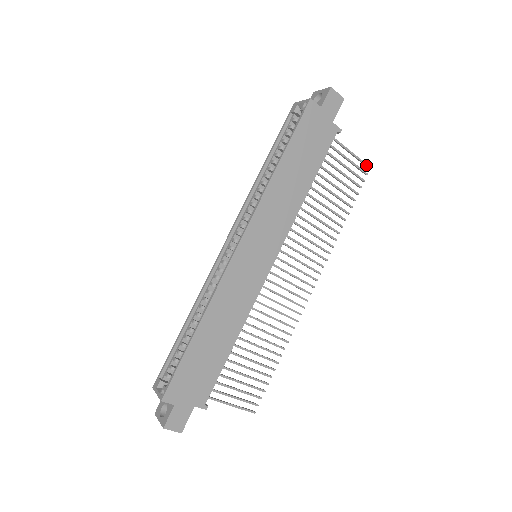
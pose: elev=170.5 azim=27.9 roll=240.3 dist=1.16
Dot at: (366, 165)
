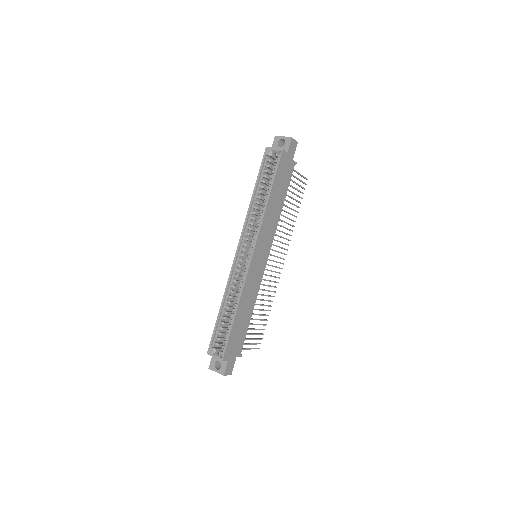
Dot at: (306, 179)
